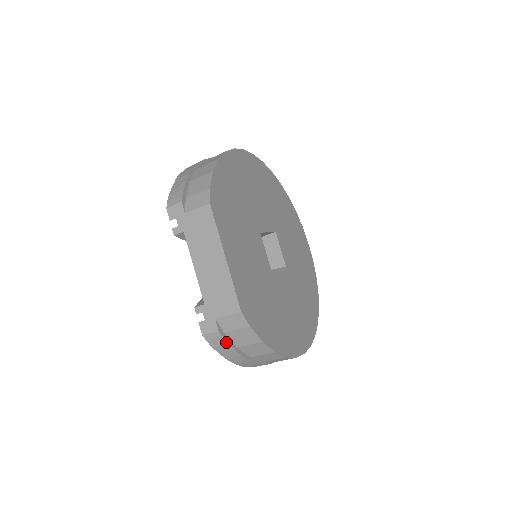
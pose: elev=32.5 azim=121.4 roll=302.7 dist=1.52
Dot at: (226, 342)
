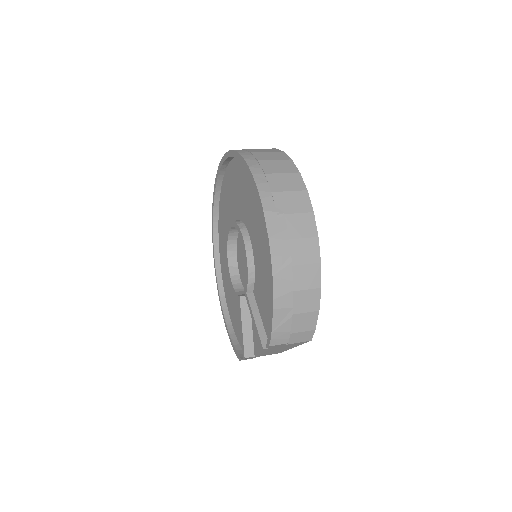
Dot at: occluded
